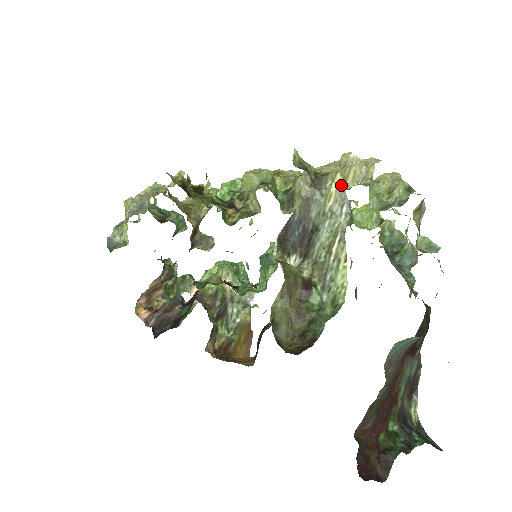
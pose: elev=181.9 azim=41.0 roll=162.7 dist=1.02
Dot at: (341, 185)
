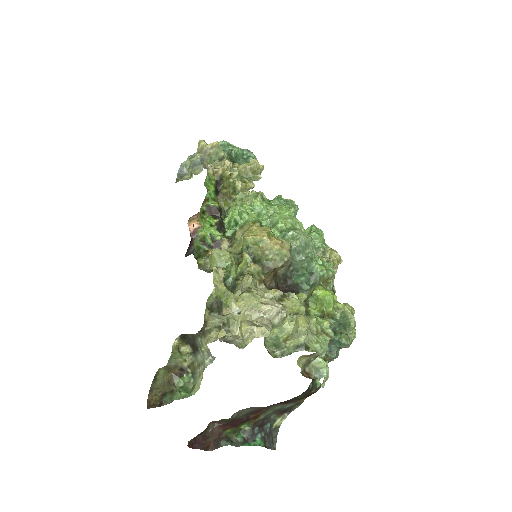
Dot at: (208, 349)
